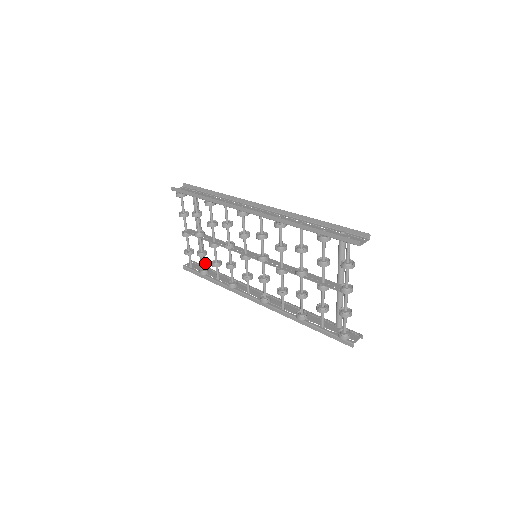
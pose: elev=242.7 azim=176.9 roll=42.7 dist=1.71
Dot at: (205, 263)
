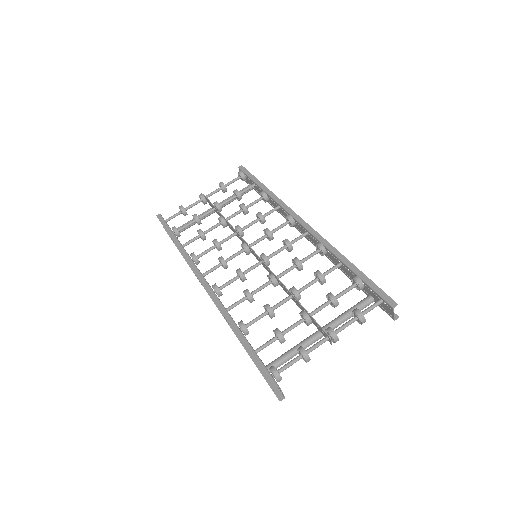
Dot at: (180, 232)
